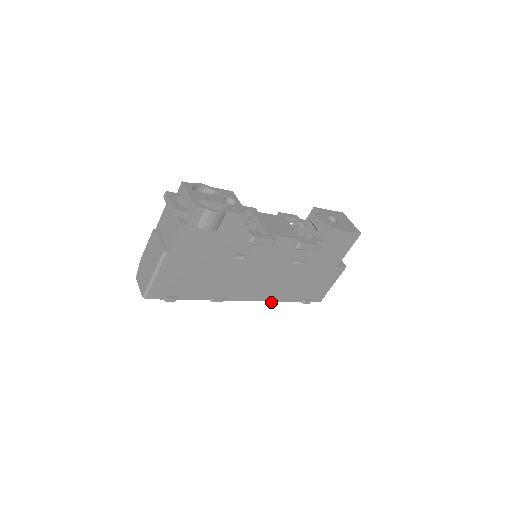
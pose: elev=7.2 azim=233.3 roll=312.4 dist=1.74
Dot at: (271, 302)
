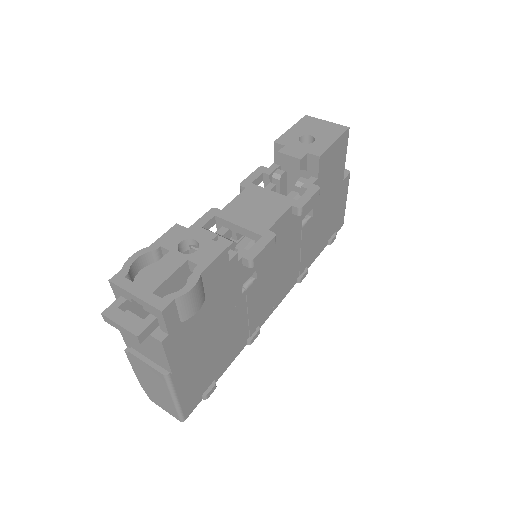
Dot at: (303, 278)
